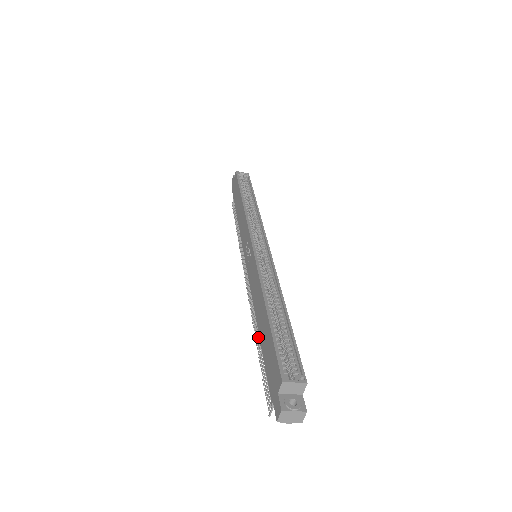
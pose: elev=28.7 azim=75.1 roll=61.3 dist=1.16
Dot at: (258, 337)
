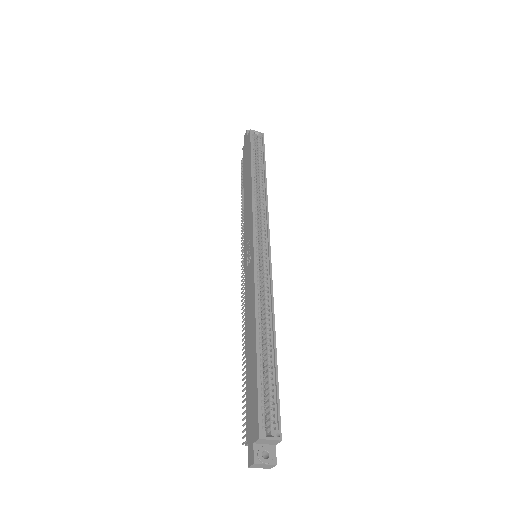
Dot at: occluded
